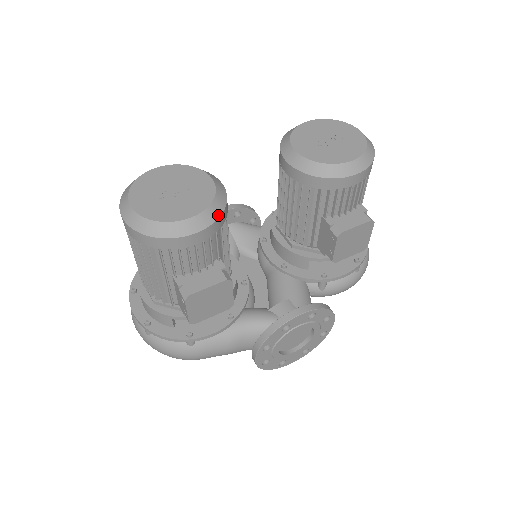
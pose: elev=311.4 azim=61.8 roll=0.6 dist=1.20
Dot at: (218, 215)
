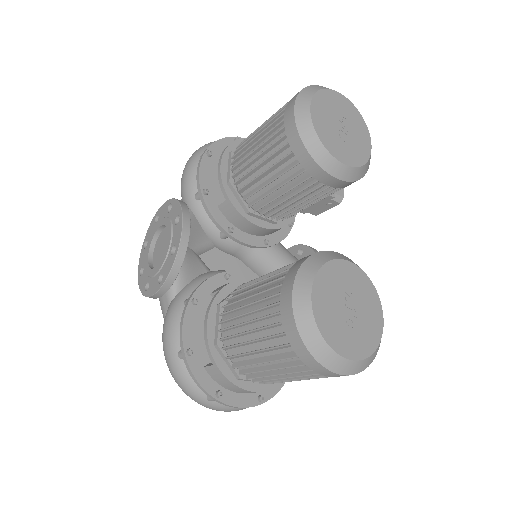
Dot at: occluded
